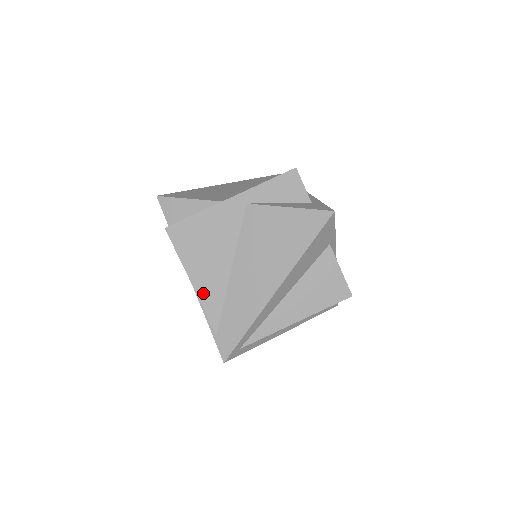
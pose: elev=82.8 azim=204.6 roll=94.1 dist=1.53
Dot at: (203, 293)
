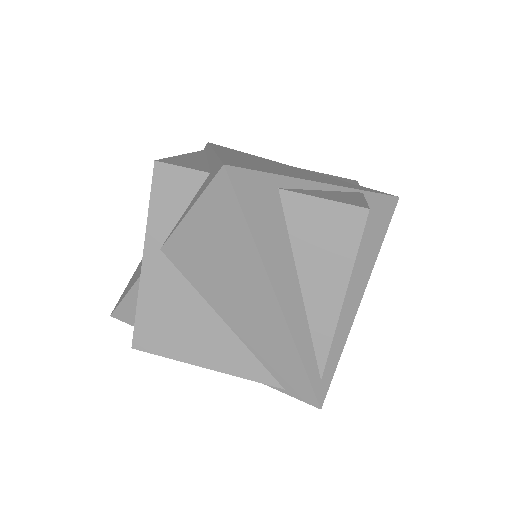
Dot at: (227, 367)
